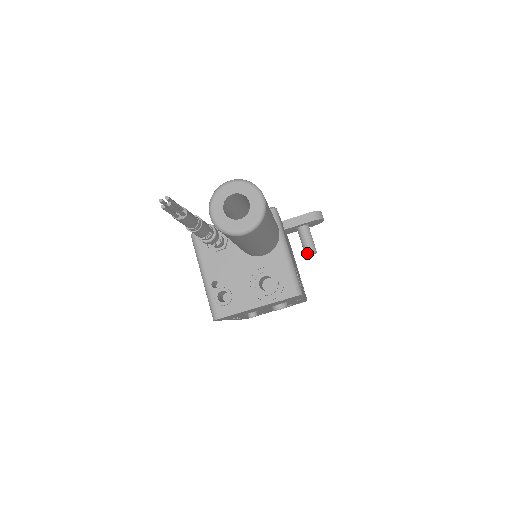
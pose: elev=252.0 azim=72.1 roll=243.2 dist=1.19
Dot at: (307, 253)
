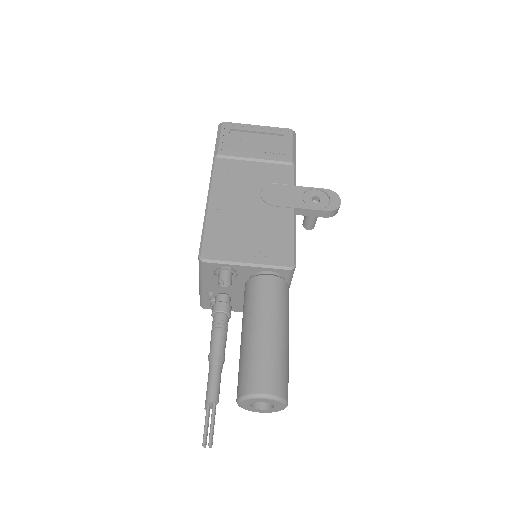
Dot at: (305, 228)
